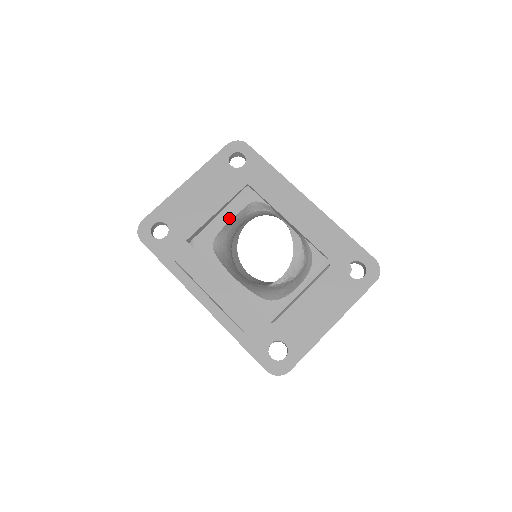
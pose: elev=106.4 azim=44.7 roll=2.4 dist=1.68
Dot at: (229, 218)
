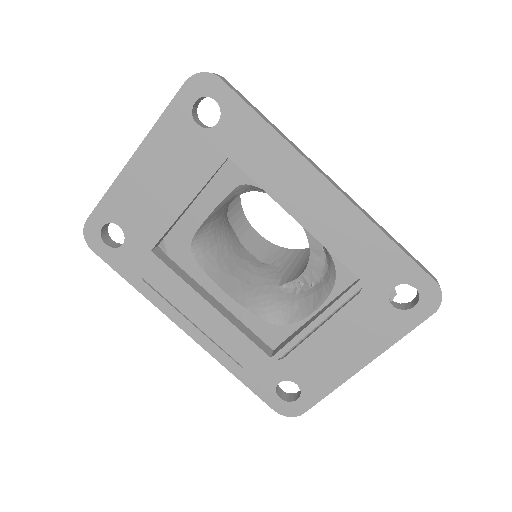
Dot at: (208, 210)
